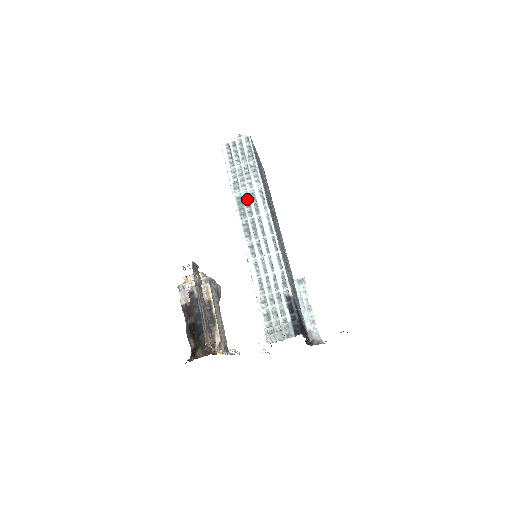
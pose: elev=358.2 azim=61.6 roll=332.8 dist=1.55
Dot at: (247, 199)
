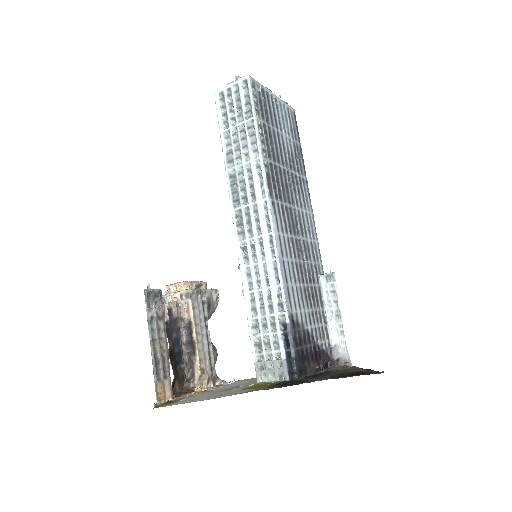
Dot at: (242, 178)
